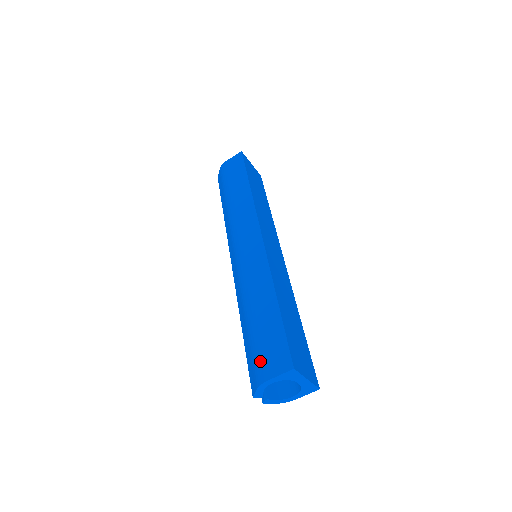
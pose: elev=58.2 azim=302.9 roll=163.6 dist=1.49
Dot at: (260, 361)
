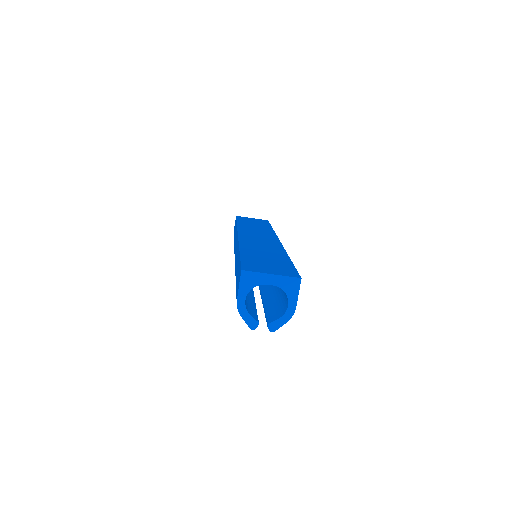
Dot at: (236, 296)
